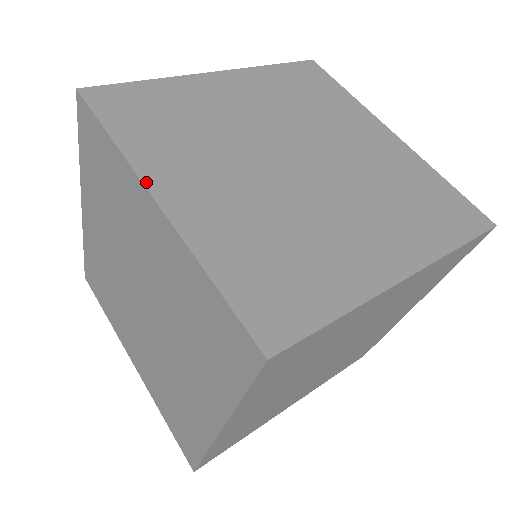
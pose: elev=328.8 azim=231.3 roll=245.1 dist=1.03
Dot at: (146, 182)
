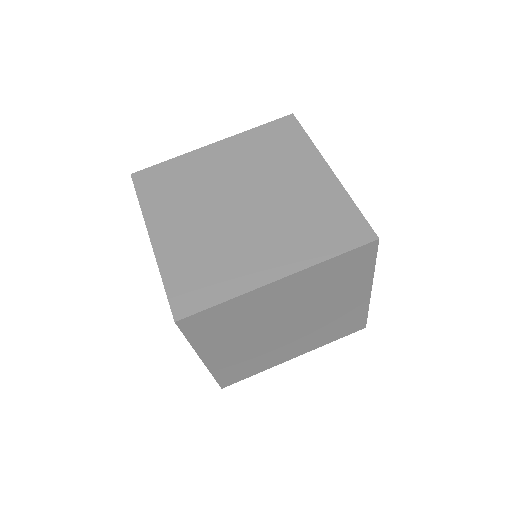
Dot at: (148, 228)
